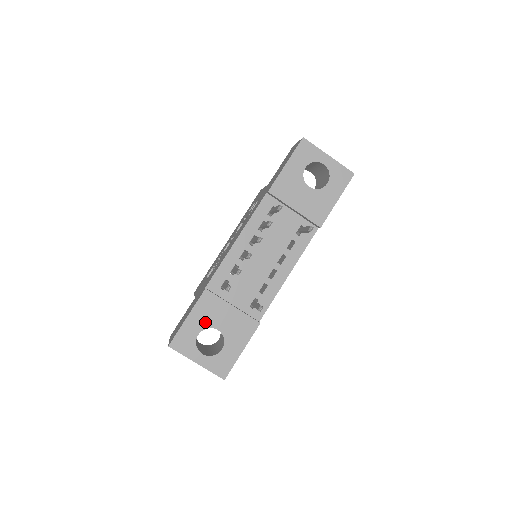
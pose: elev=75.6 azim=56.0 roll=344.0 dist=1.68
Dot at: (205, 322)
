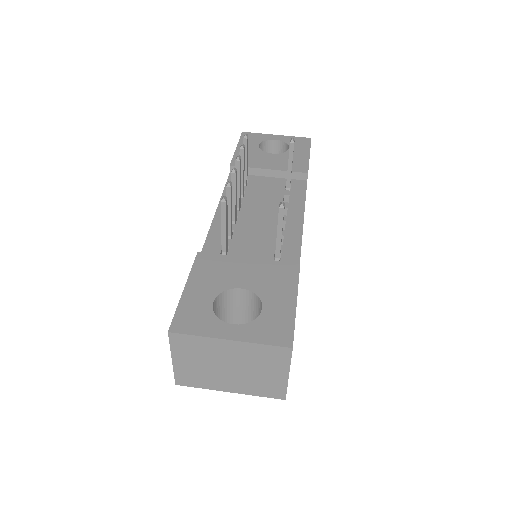
Dot at: (216, 285)
